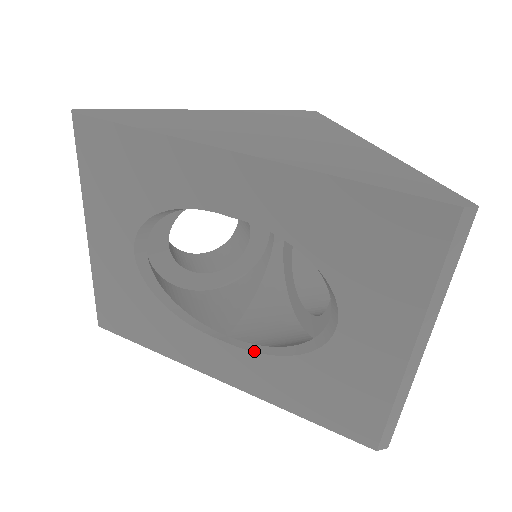
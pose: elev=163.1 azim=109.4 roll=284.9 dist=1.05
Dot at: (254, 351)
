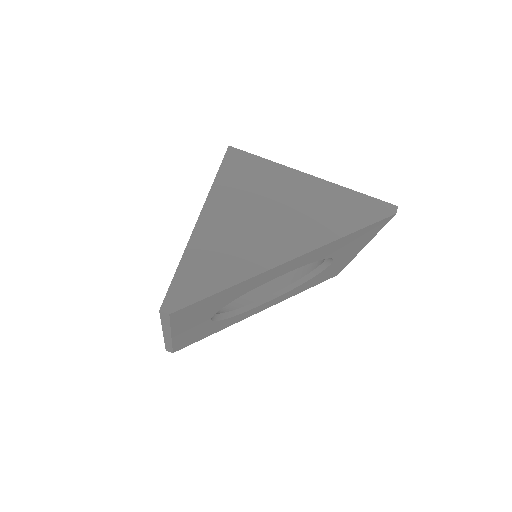
Dot at: (284, 294)
